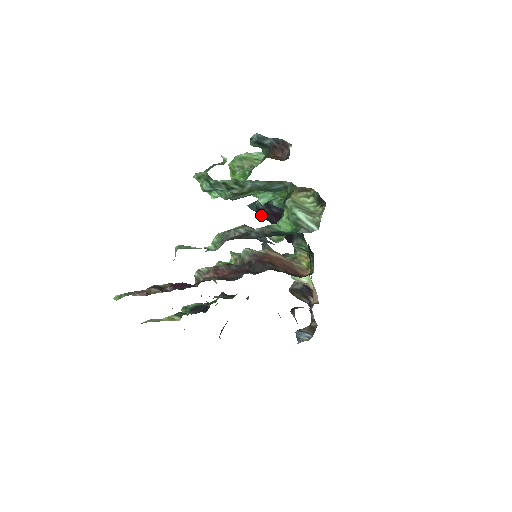
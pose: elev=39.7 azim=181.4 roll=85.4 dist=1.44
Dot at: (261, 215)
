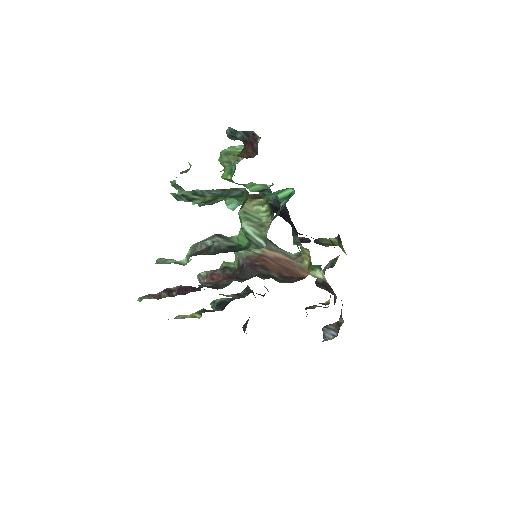
Dot at: occluded
